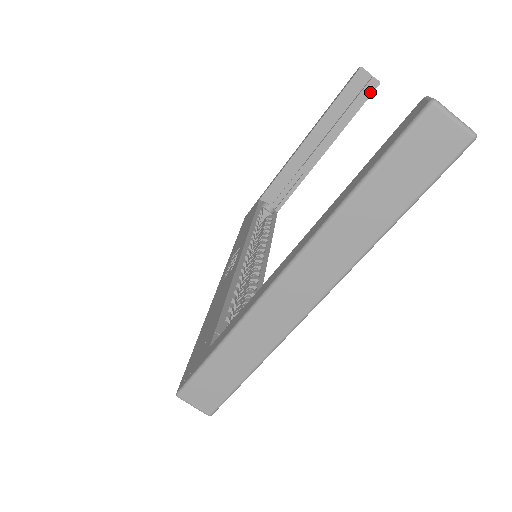
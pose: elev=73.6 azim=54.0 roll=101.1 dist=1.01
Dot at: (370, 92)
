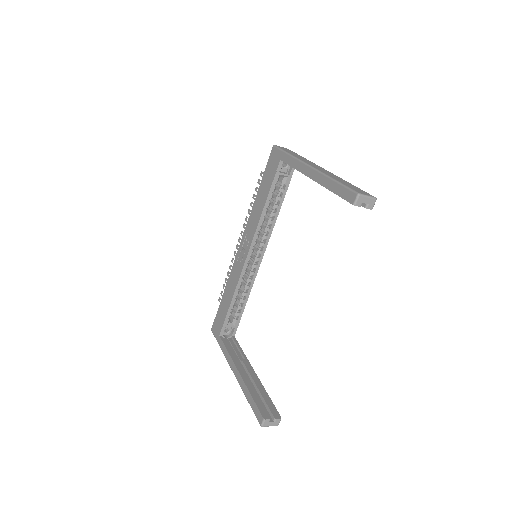
Dot at: occluded
